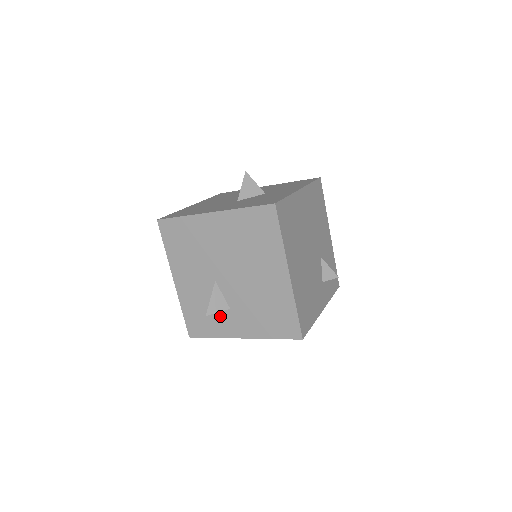
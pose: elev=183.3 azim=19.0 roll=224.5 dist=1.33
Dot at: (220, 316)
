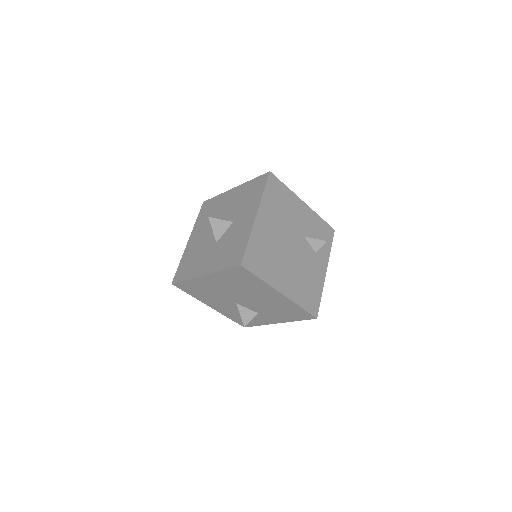
Dot at: (254, 317)
